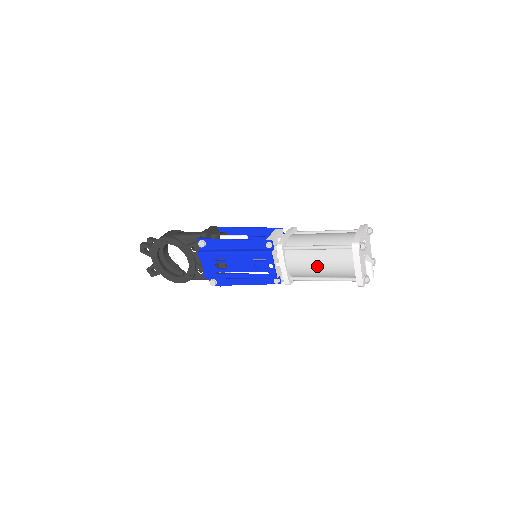
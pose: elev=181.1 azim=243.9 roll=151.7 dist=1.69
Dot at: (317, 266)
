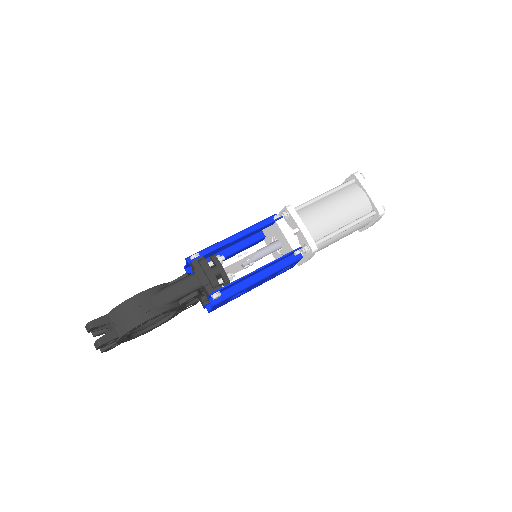
Dot at: occluded
